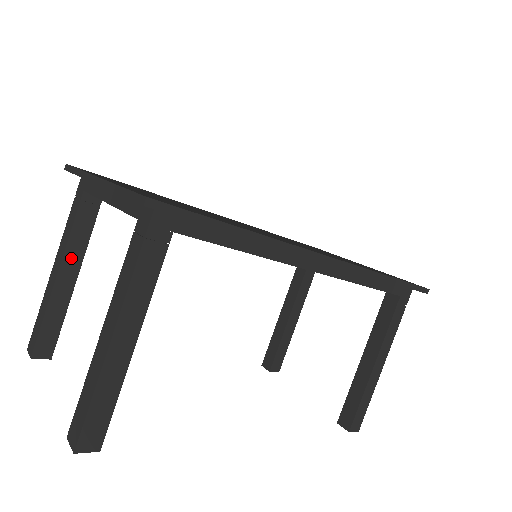
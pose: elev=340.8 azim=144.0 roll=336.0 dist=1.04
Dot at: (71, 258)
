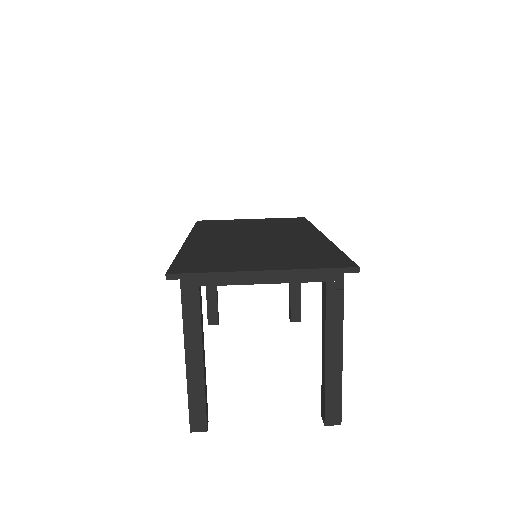
Dot at: (203, 342)
